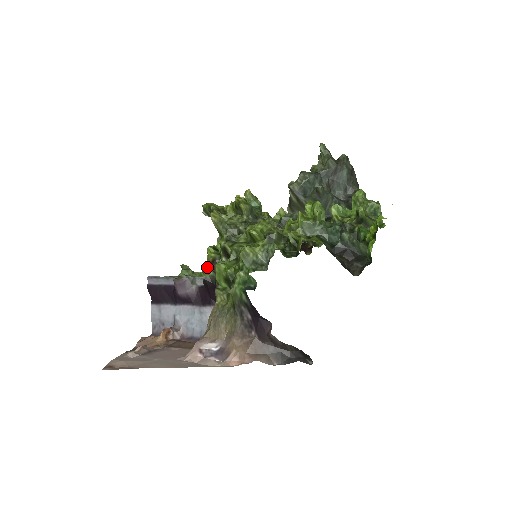
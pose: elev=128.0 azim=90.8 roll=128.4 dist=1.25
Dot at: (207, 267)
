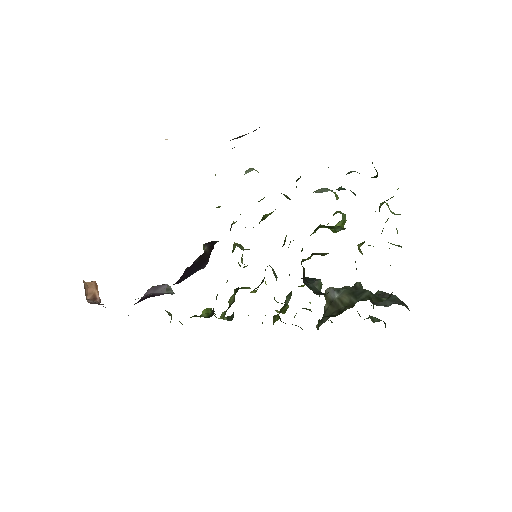
Dot at: occluded
